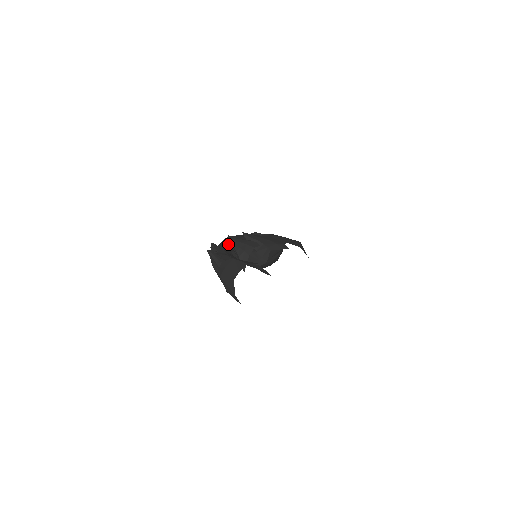
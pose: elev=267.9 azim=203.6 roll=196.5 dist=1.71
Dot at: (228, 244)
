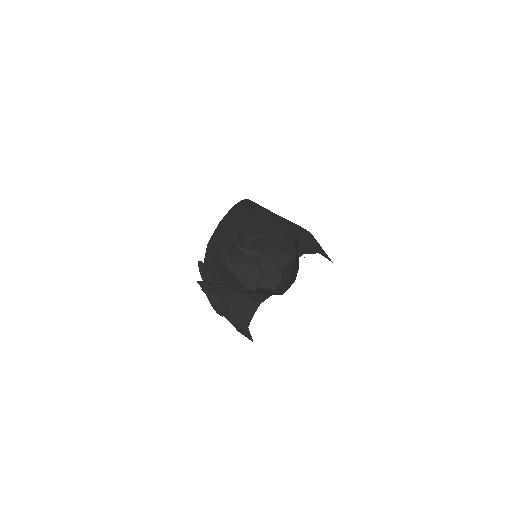
Dot at: occluded
